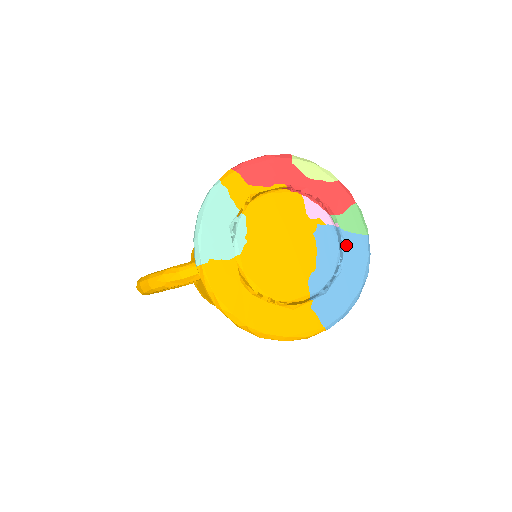
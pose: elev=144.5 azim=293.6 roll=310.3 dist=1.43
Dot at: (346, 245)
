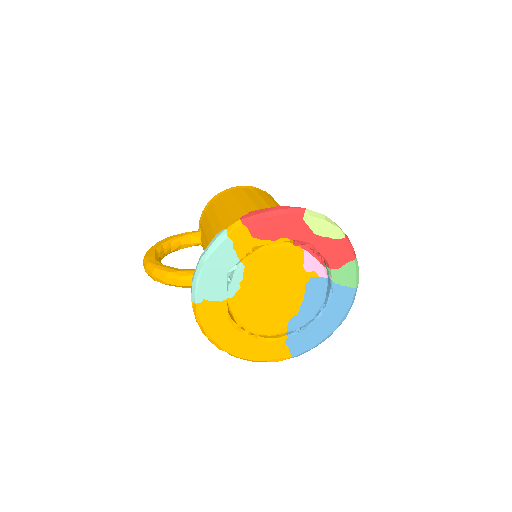
Dot at: (333, 295)
